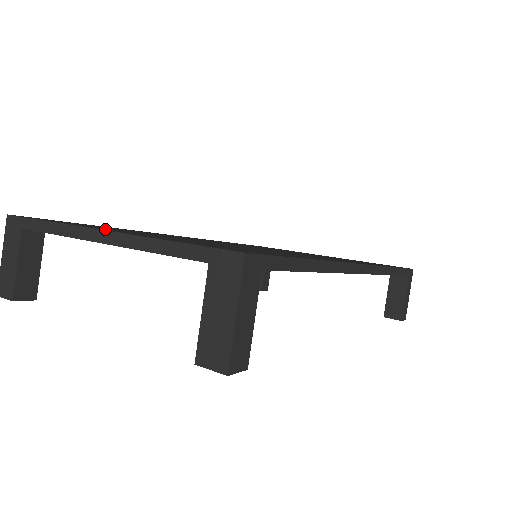
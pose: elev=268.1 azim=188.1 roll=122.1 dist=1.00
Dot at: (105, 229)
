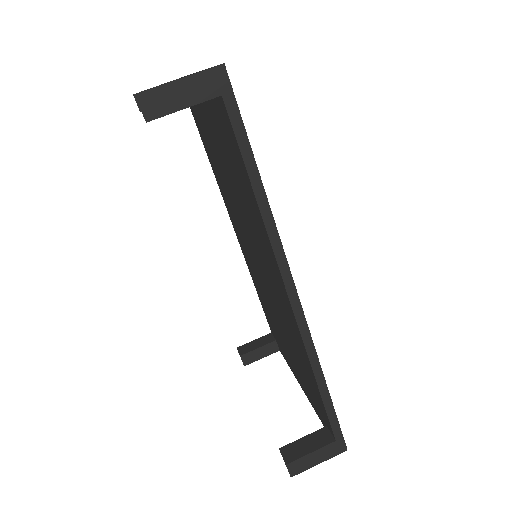
Dot at: occluded
